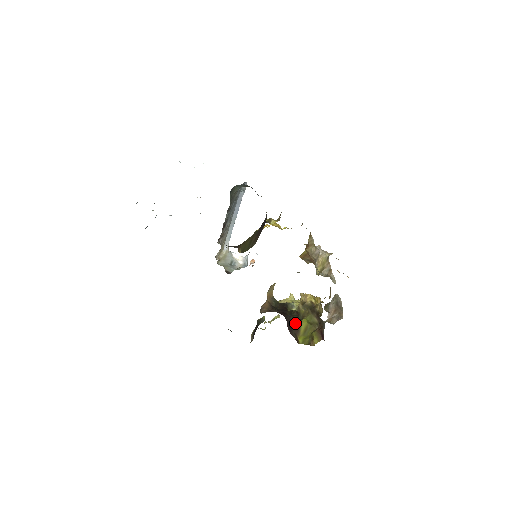
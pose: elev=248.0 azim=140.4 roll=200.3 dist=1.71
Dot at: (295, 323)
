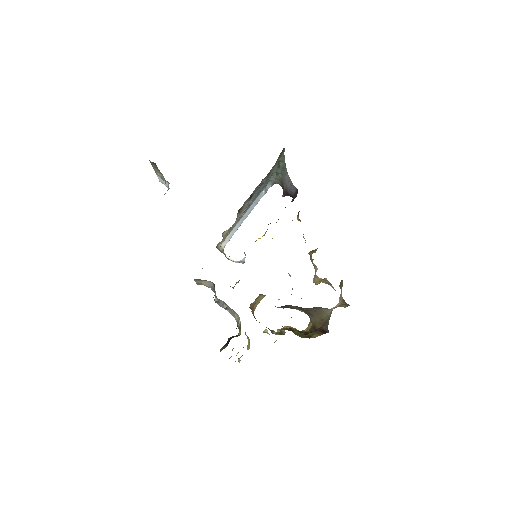
Dot at: occluded
